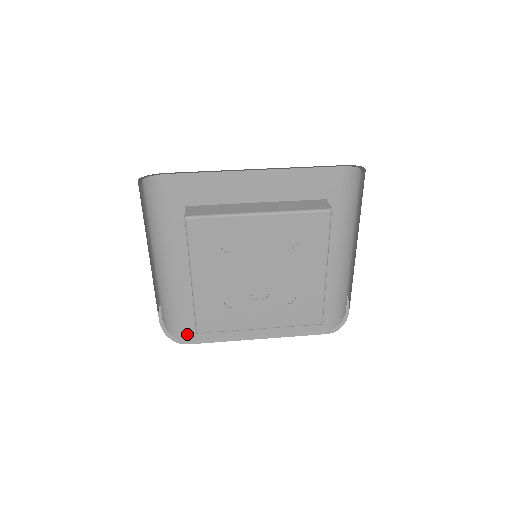
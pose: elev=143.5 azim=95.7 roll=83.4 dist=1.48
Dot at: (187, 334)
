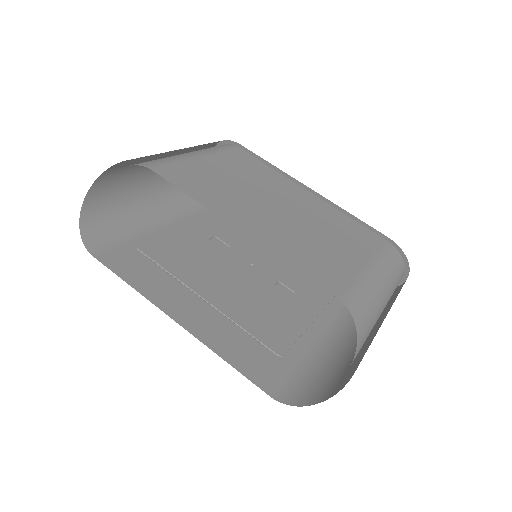
Dot at: occluded
